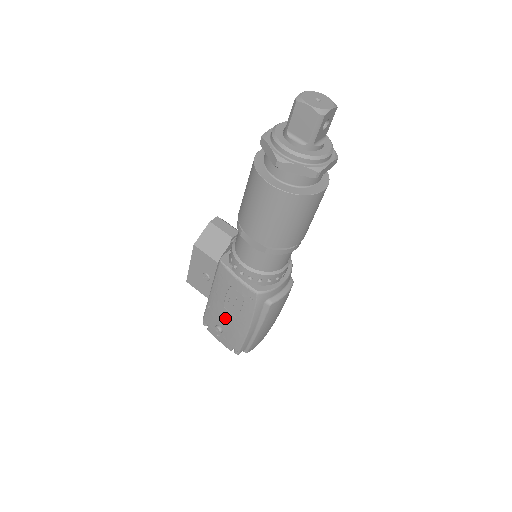
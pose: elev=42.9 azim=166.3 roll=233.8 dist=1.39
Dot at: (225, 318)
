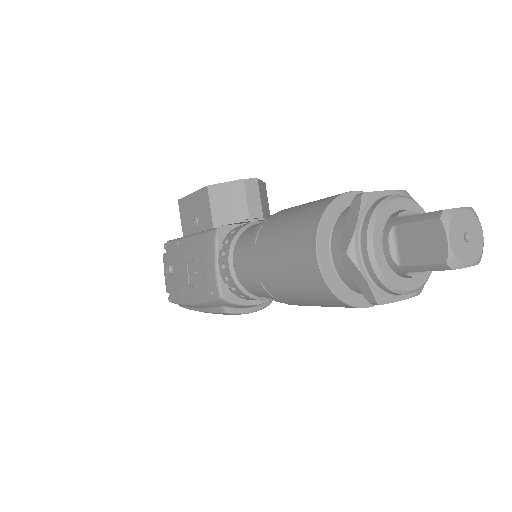
Dot at: (181, 271)
